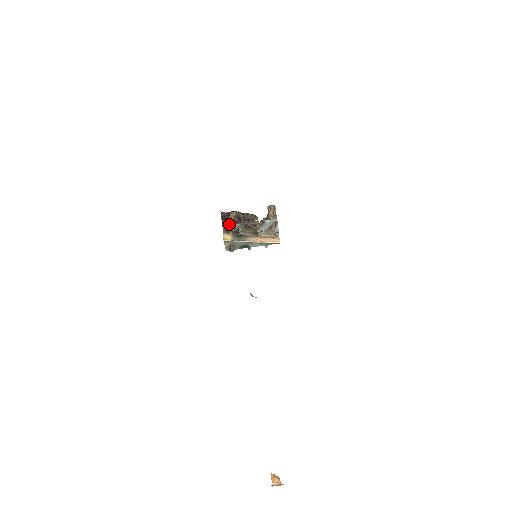
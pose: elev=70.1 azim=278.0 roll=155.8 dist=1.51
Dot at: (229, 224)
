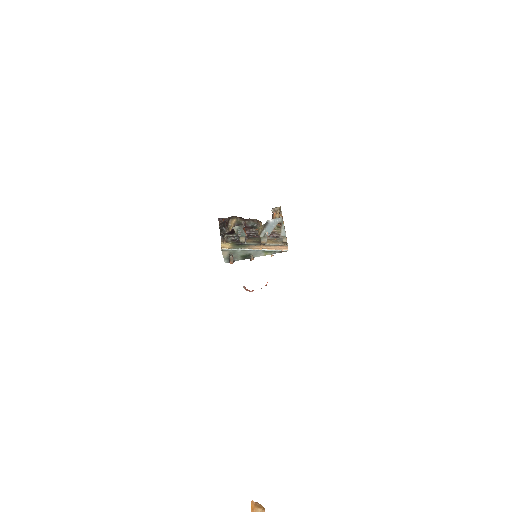
Dot at: (228, 232)
